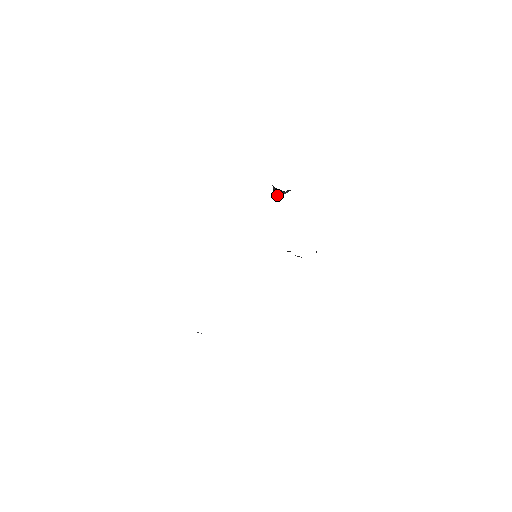
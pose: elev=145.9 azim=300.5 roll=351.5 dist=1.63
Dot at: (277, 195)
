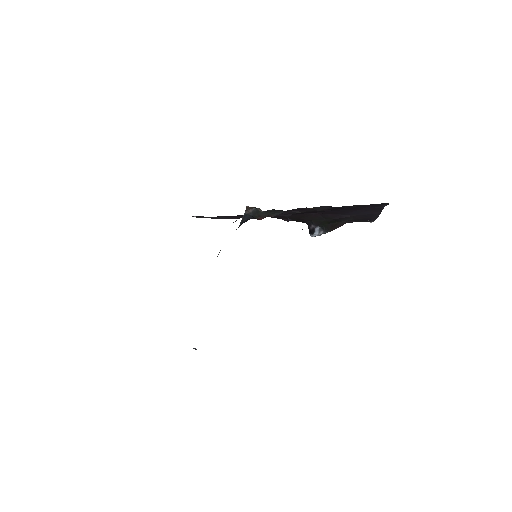
Dot at: (312, 235)
